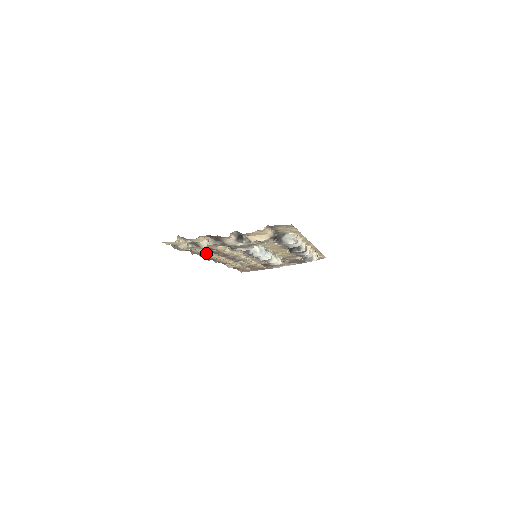
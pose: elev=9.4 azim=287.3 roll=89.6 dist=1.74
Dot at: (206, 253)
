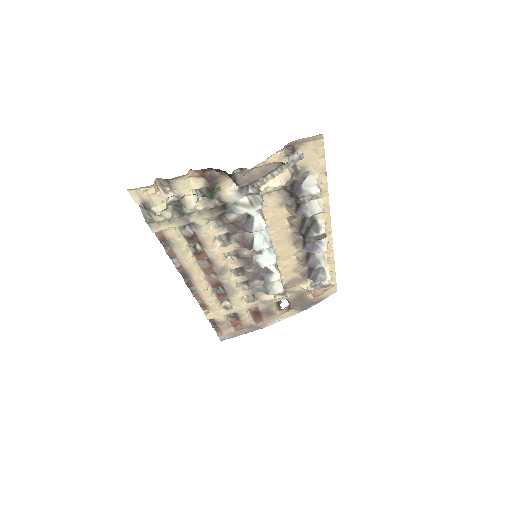
Dot at: (186, 252)
